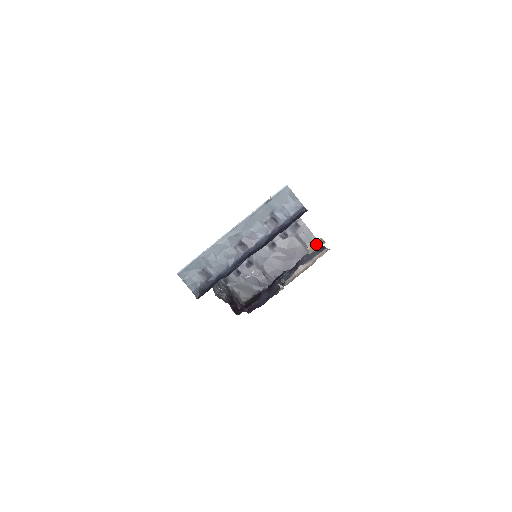
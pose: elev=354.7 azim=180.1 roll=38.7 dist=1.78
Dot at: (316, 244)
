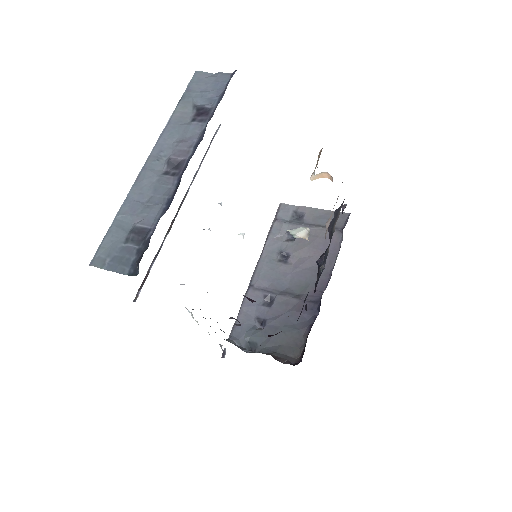
Dot at: occluded
